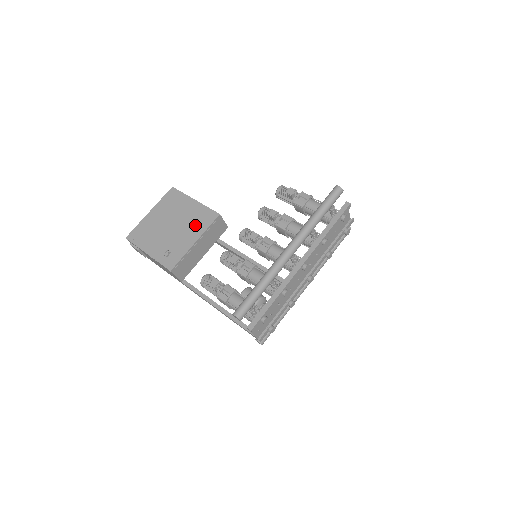
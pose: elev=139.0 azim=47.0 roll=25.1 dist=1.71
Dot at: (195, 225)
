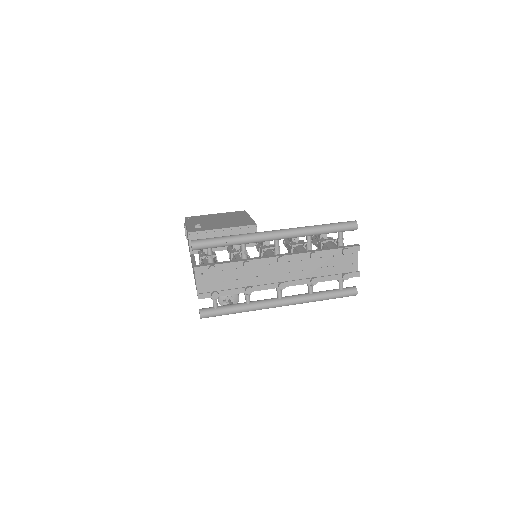
Dot at: (234, 223)
